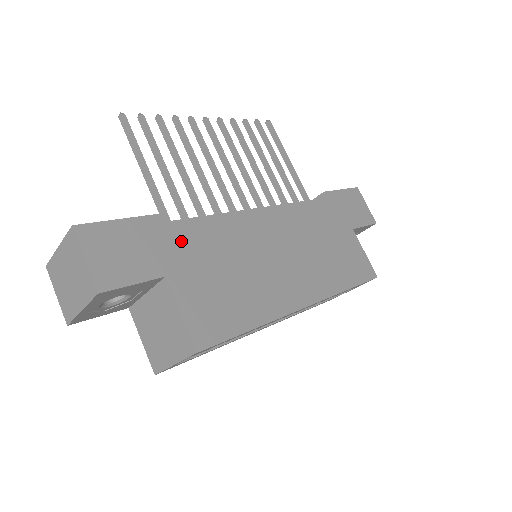
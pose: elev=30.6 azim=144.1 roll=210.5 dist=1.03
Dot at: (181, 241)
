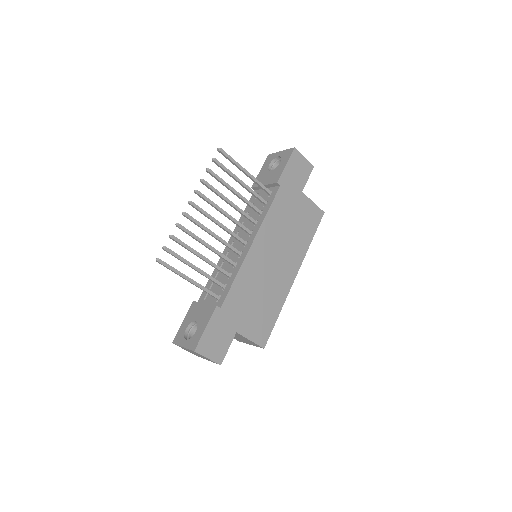
Dot at: (232, 309)
